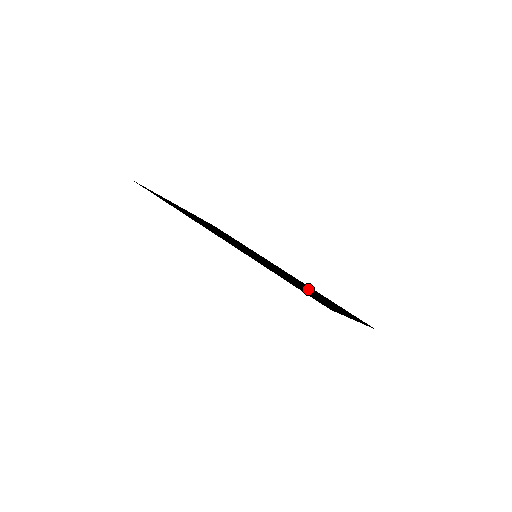
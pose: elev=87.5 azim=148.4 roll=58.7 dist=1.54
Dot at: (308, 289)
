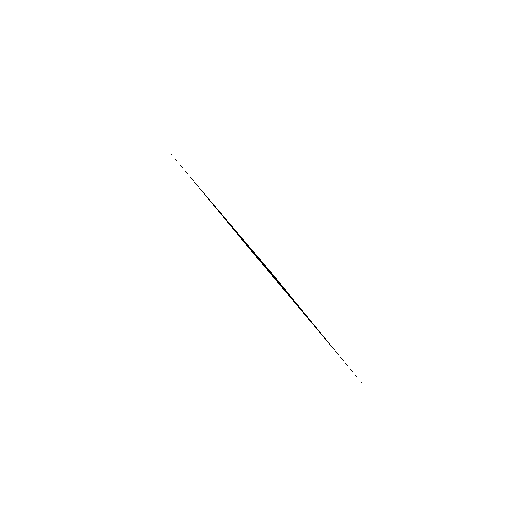
Dot at: occluded
